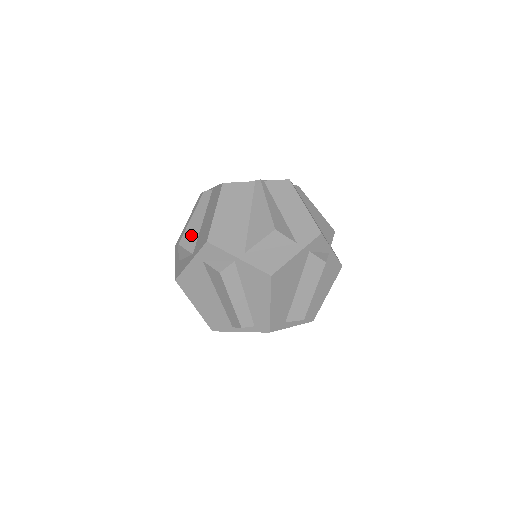
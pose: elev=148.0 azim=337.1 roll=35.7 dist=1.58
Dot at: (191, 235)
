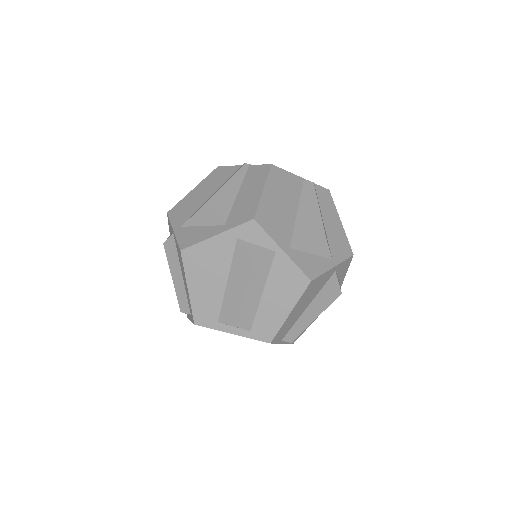
Dot at: occluded
